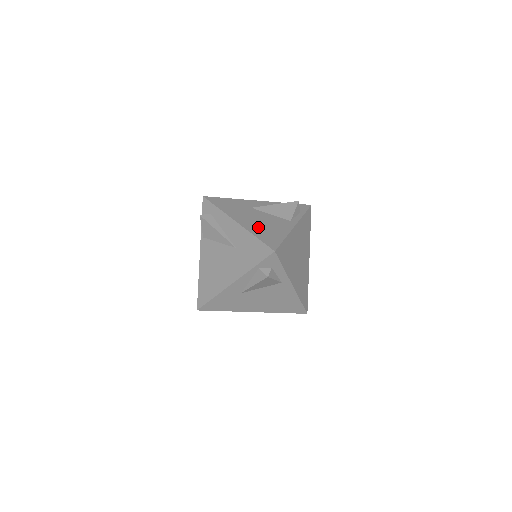
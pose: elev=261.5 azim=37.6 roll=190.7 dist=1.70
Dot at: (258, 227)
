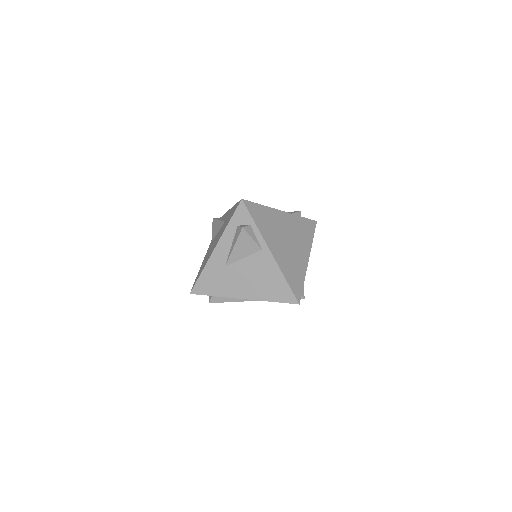
Dot at: (259, 288)
